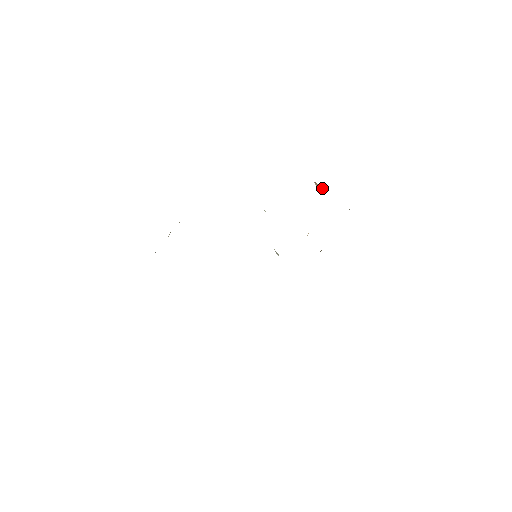
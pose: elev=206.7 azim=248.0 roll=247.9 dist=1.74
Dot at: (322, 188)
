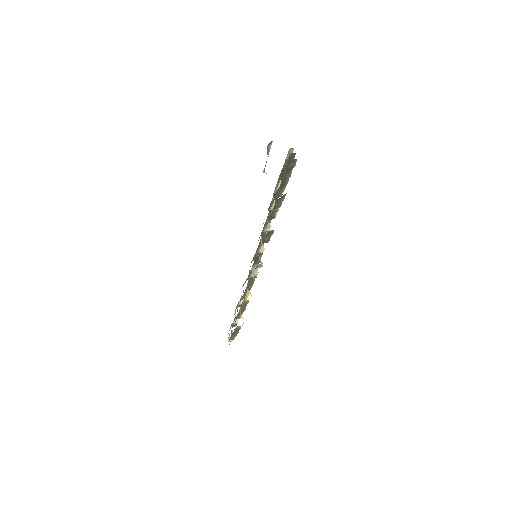
Dot at: occluded
